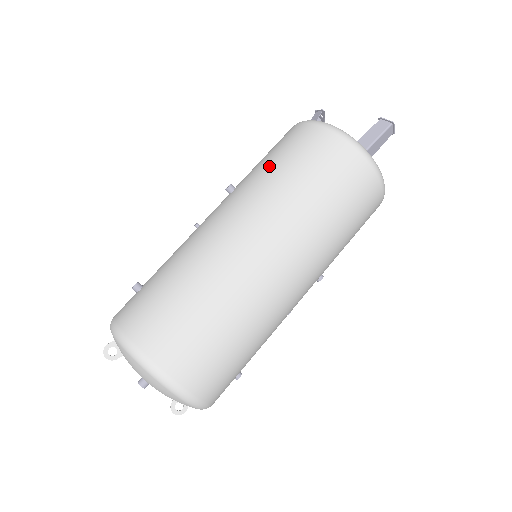
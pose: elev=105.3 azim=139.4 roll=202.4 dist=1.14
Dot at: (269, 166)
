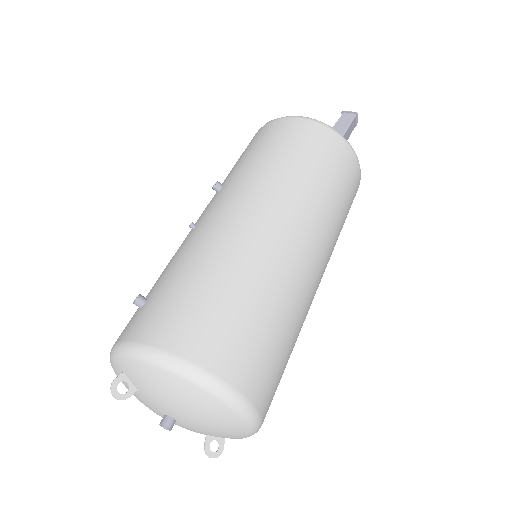
Dot at: (258, 156)
